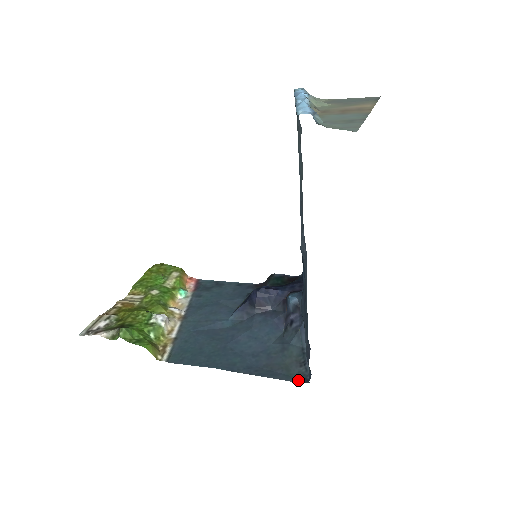
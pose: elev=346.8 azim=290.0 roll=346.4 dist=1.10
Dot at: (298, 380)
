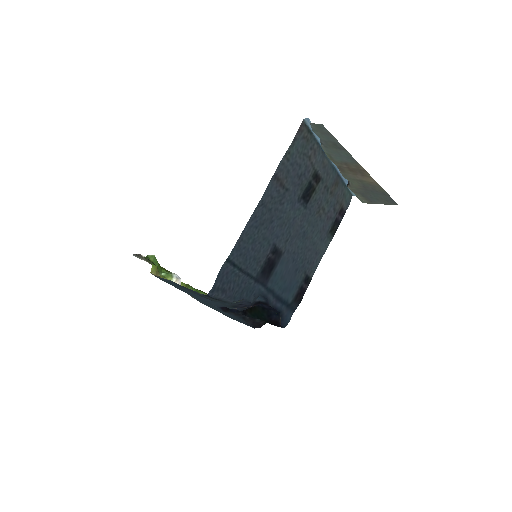
Dot at: (204, 295)
